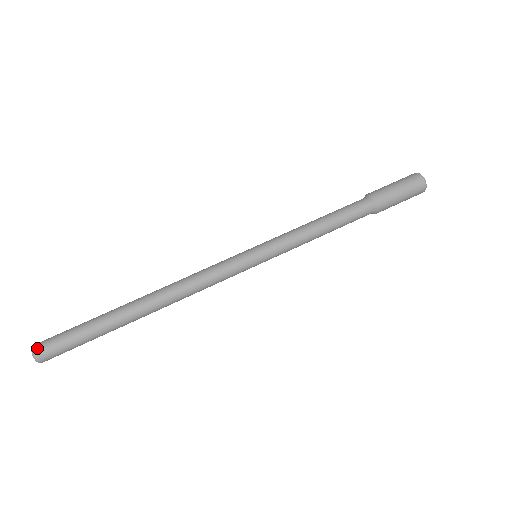
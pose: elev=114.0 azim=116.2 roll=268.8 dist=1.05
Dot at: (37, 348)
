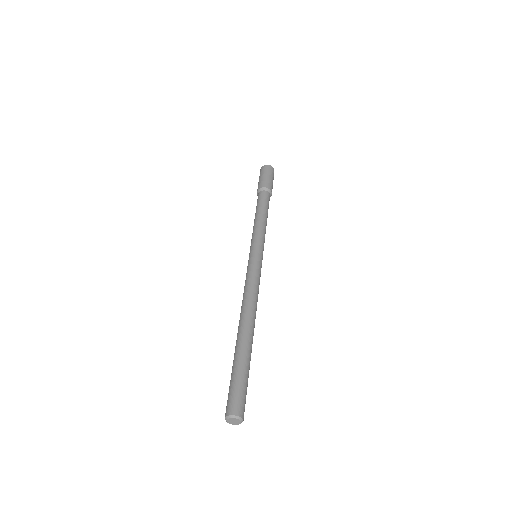
Dot at: (238, 412)
